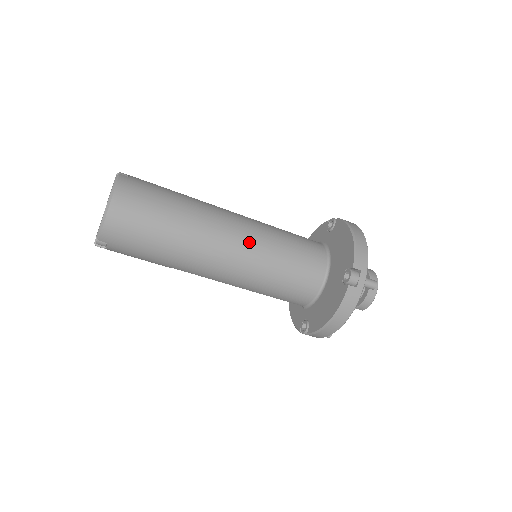
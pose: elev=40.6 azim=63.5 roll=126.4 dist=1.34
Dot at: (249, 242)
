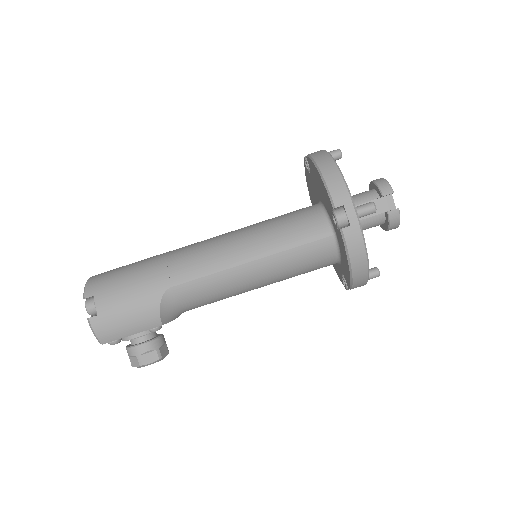
Dot at: occluded
